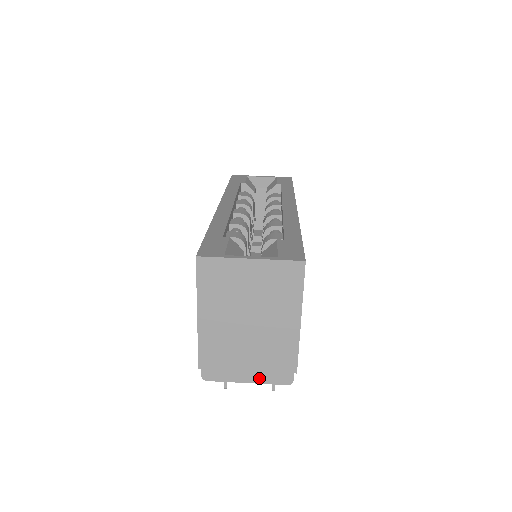
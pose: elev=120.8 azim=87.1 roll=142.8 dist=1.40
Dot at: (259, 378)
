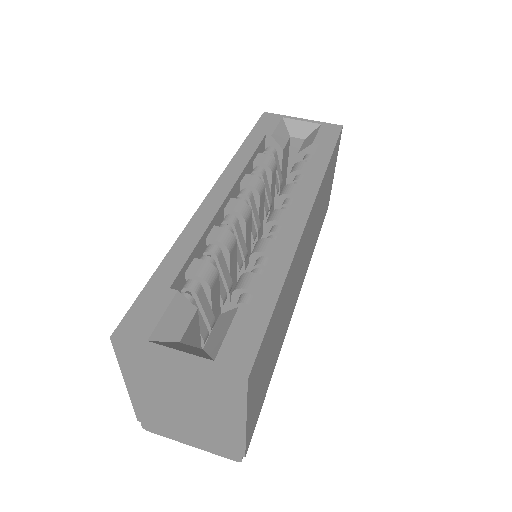
Dot at: (203, 447)
